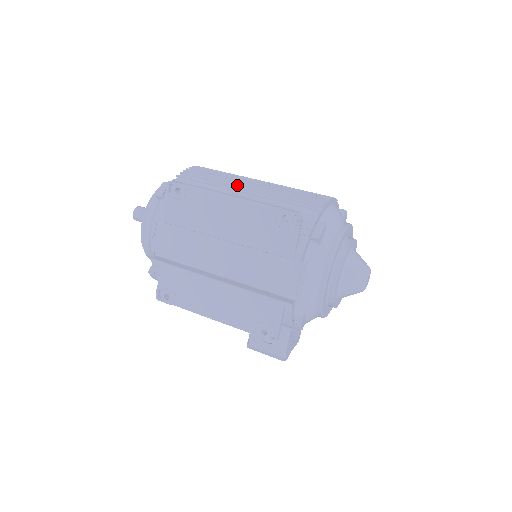
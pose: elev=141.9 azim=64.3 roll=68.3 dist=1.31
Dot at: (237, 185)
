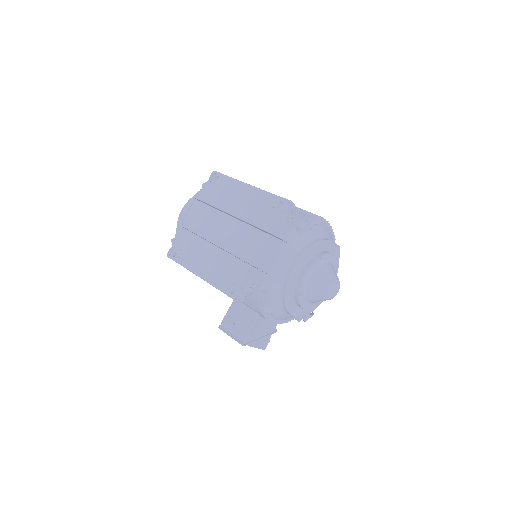
Dot at: occluded
